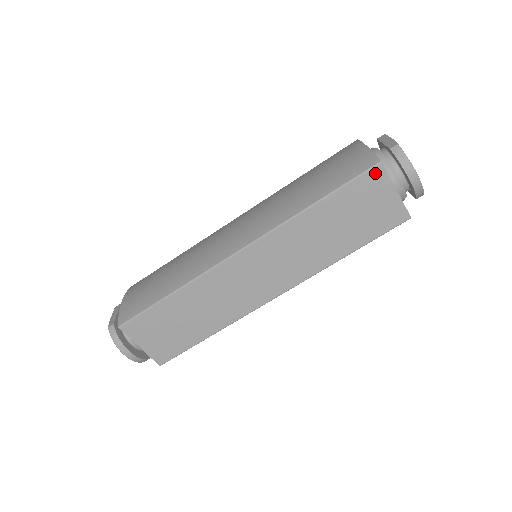
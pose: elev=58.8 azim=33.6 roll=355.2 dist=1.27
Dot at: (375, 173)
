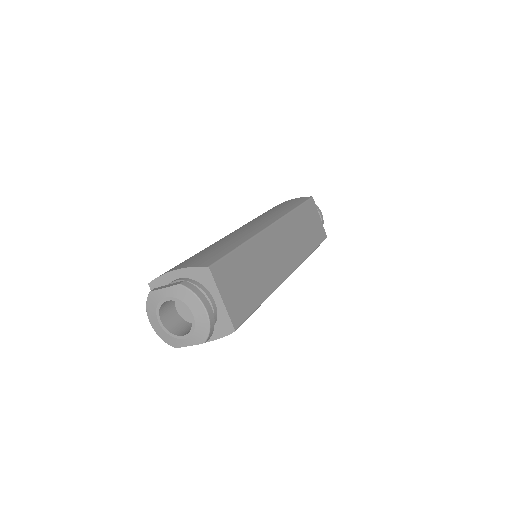
Dot at: (312, 202)
